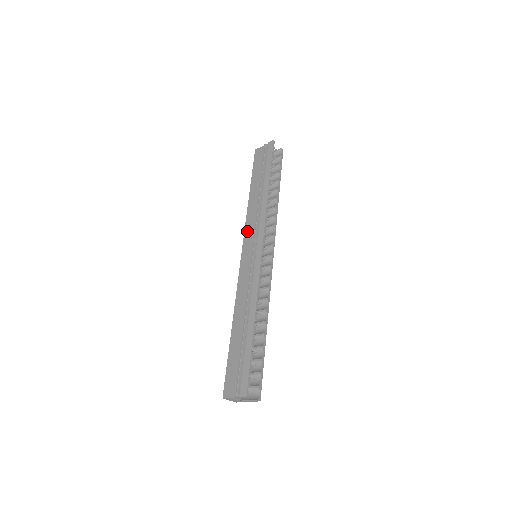
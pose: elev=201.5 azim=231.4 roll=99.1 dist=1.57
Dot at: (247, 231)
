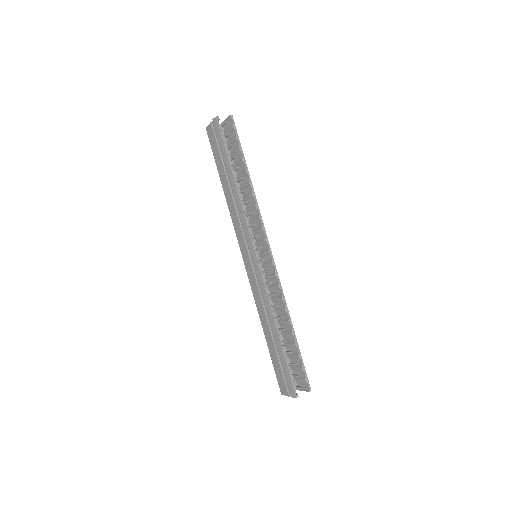
Dot at: (237, 233)
